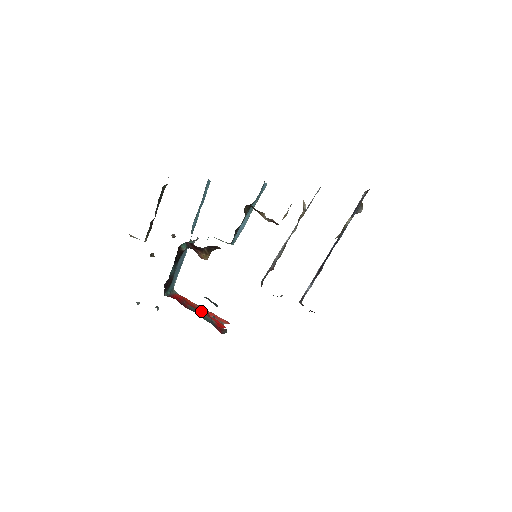
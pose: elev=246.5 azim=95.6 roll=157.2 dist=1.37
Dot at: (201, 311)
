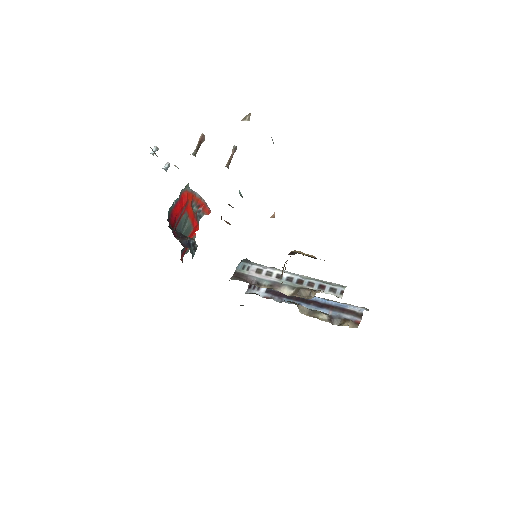
Dot at: (191, 216)
